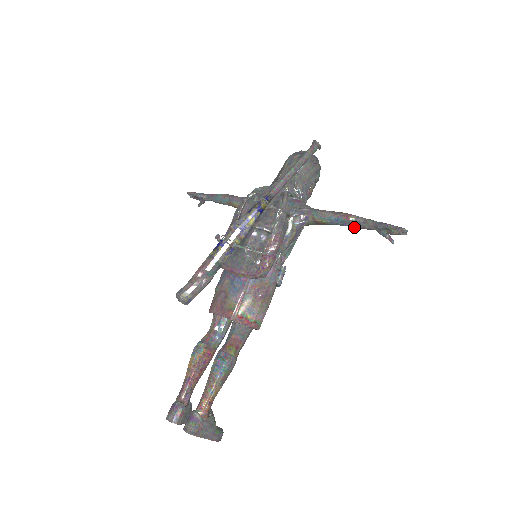
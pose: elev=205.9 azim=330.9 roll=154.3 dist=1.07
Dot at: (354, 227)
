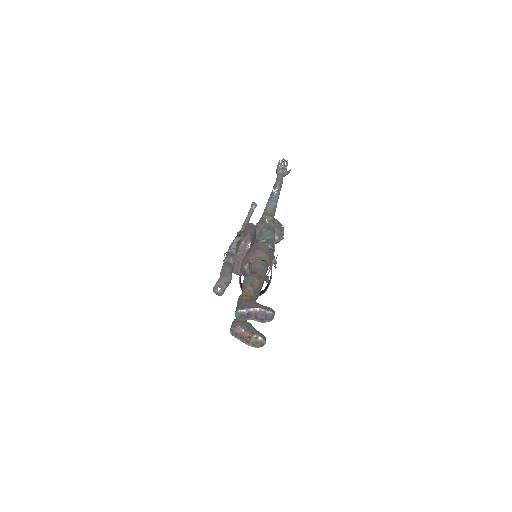
Dot at: (277, 191)
